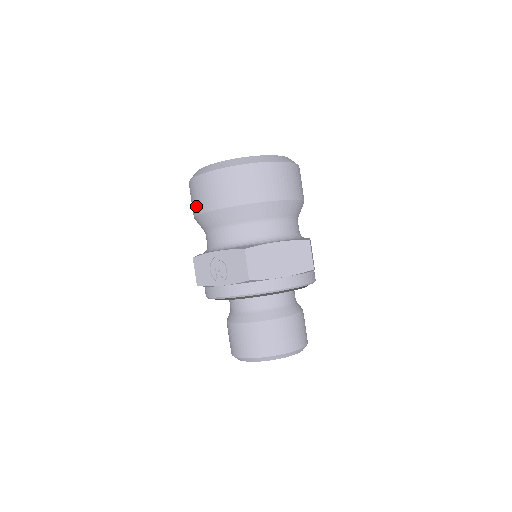
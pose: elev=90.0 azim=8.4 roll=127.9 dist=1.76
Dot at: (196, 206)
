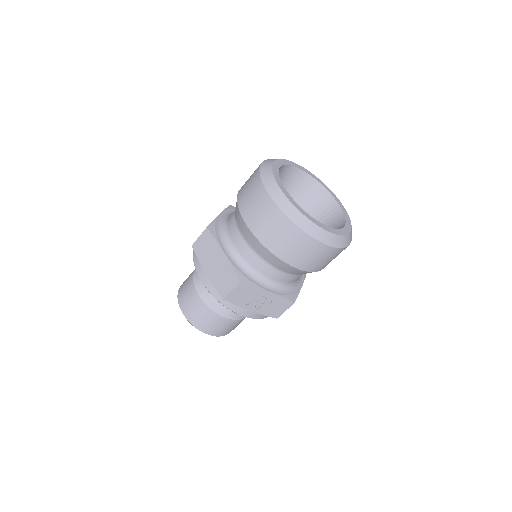
Dot at: (281, 249)
